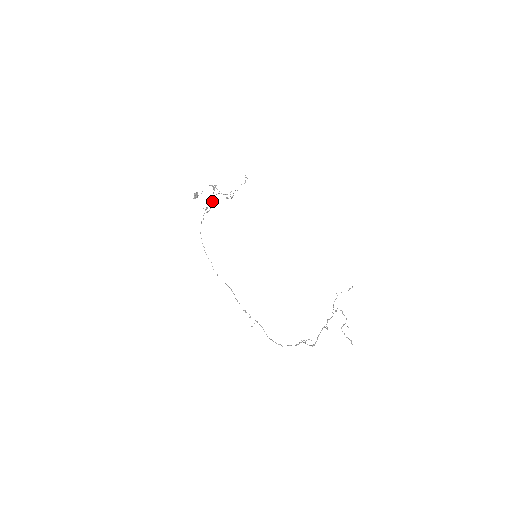
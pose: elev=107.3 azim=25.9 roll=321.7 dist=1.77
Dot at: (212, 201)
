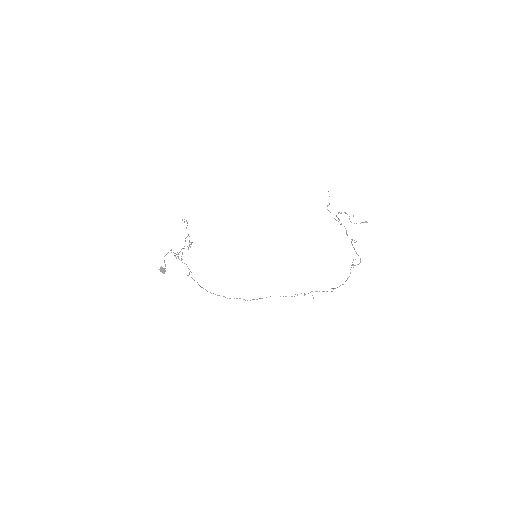
Dot at: occluded
